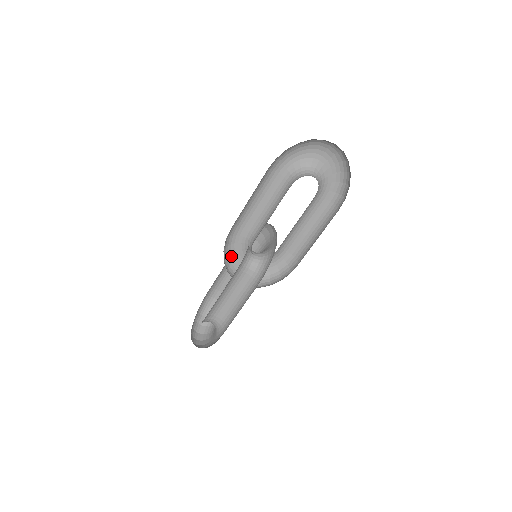
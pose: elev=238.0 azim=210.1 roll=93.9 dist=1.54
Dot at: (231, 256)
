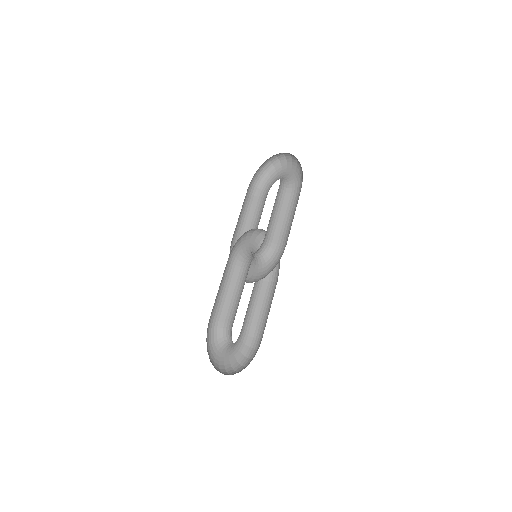
Dot at: occluded
